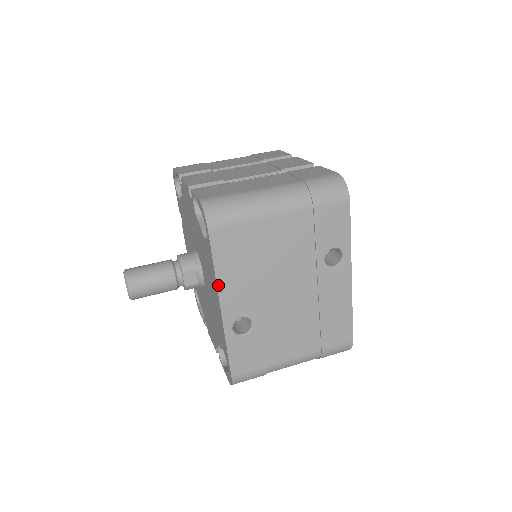
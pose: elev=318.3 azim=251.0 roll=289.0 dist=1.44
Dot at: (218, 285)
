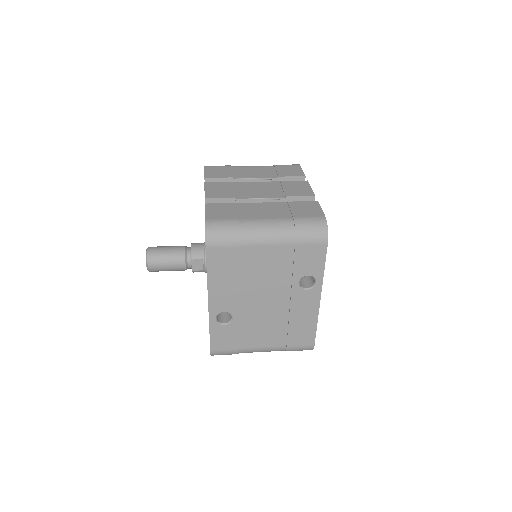
Dot at: (208, 286)
